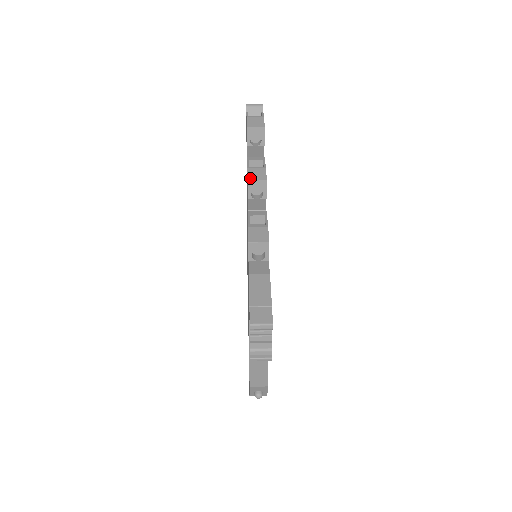
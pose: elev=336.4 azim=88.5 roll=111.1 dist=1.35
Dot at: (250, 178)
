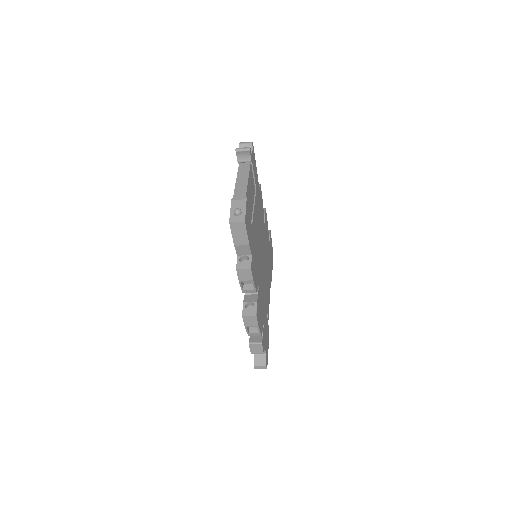
Dot at: occluded
